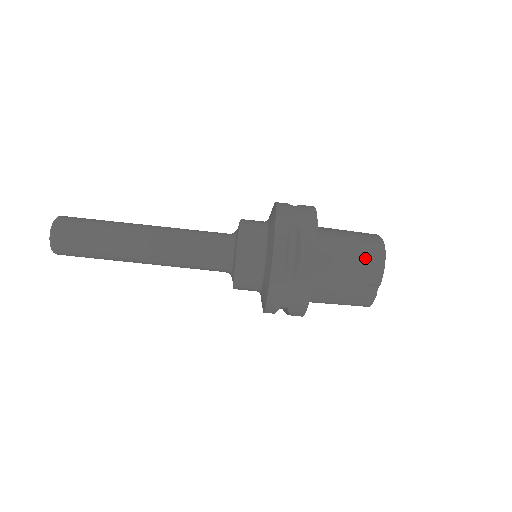
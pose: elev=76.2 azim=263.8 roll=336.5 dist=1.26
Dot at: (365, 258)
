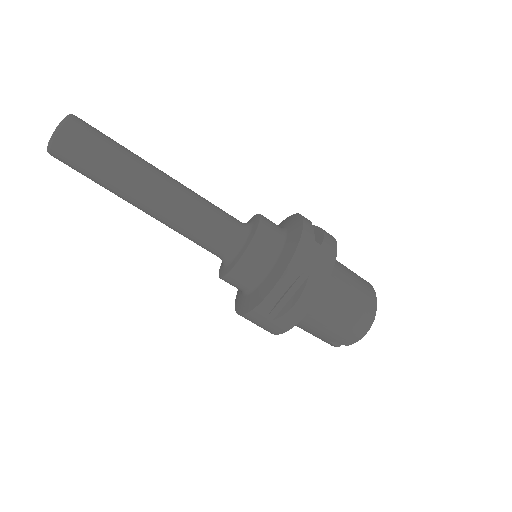
Dot at: (349, 326)
